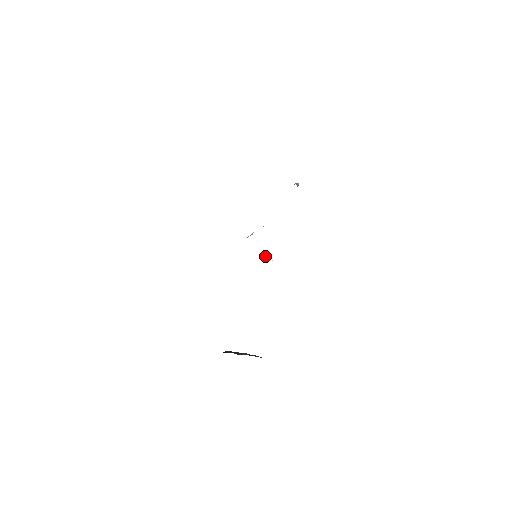
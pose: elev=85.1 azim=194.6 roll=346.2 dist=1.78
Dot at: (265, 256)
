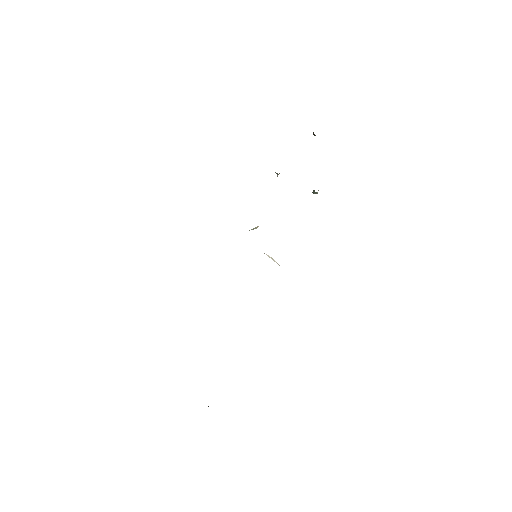
Dot at: (269, 257)
